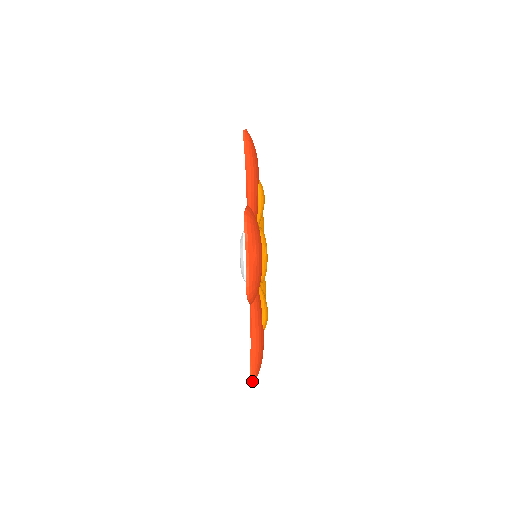
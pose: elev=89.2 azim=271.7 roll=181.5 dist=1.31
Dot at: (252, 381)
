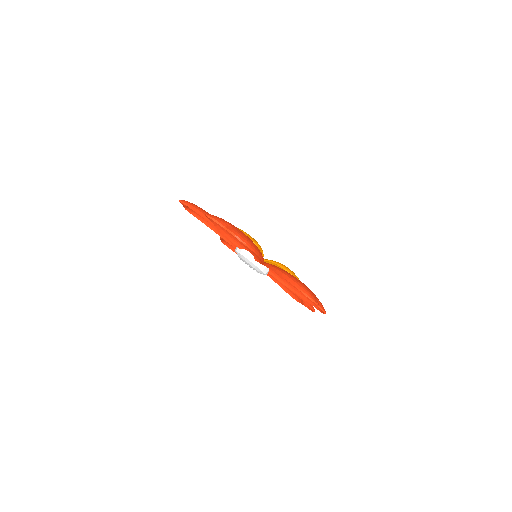
Dot at: (314, 301)
